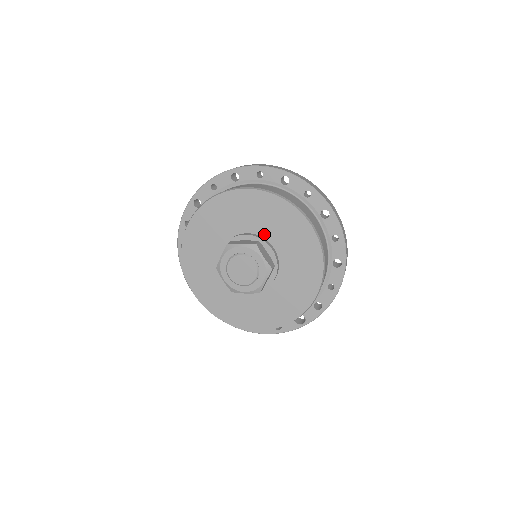
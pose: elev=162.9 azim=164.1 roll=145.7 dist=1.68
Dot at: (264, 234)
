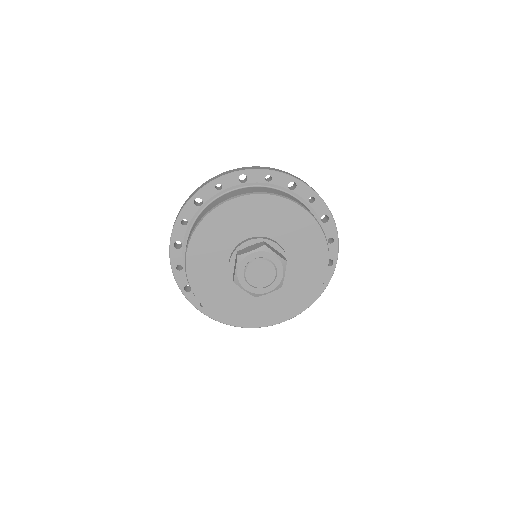
Dot at: (289, 253)
